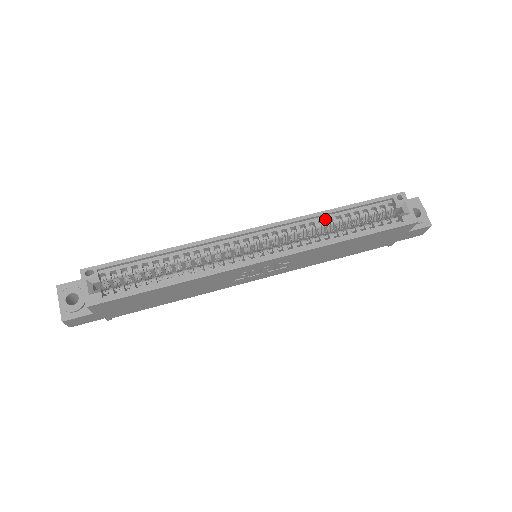
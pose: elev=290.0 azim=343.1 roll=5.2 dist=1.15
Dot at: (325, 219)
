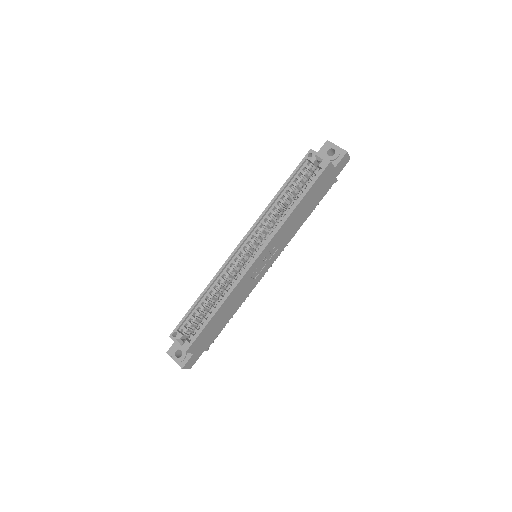
Dot at: (275, 205)
